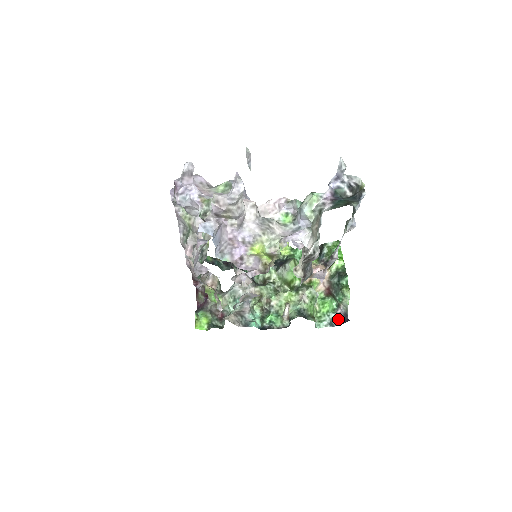
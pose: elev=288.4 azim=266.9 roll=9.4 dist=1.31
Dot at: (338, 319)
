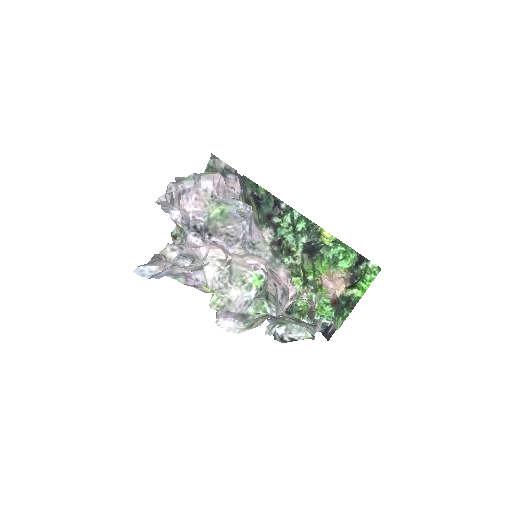
Dot at: (327, 327)
